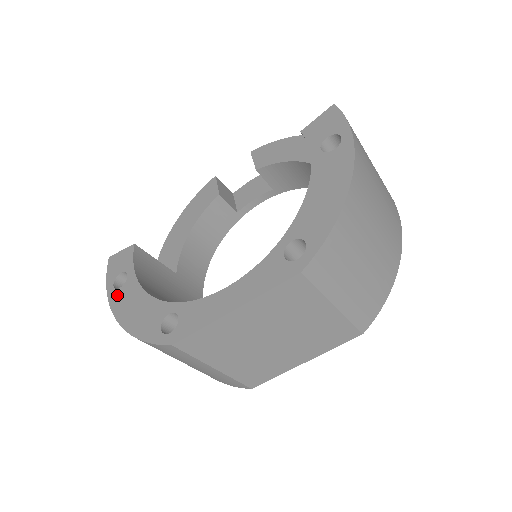
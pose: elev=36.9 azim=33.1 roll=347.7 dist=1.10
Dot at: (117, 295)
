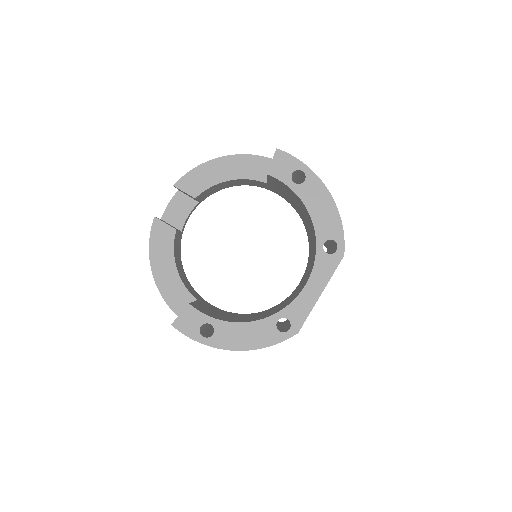
Dot at: (216, 339)
